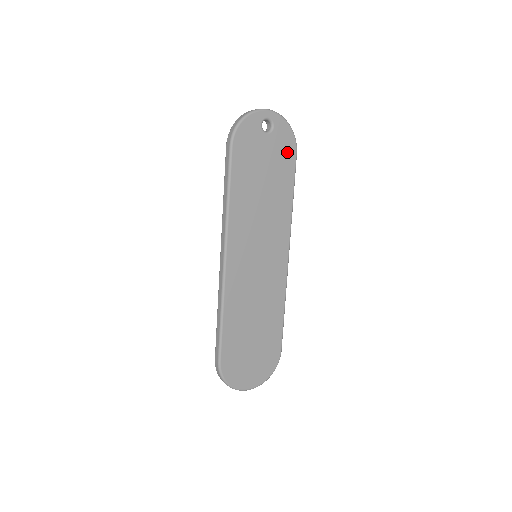
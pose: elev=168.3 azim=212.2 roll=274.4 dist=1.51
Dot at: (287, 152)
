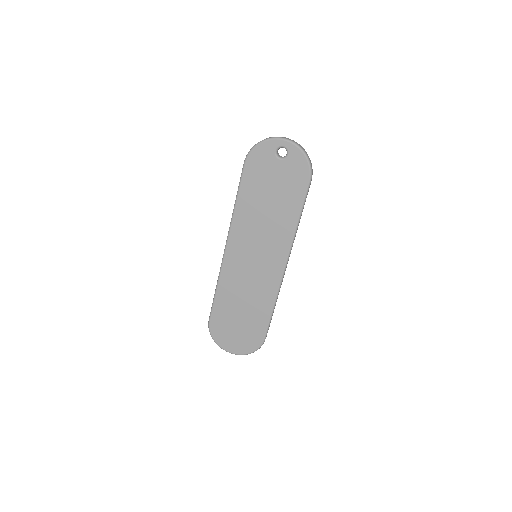
Dot at: (299, 179)
